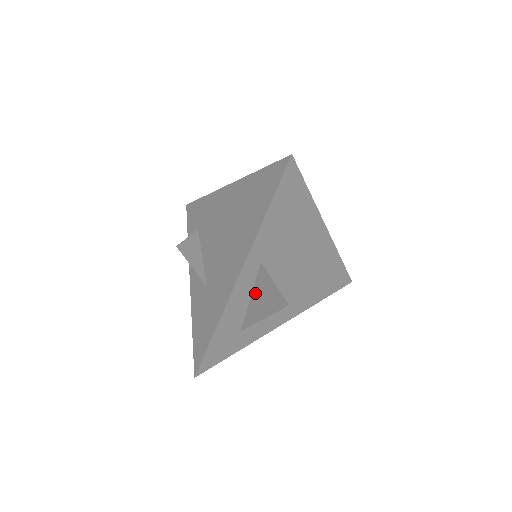
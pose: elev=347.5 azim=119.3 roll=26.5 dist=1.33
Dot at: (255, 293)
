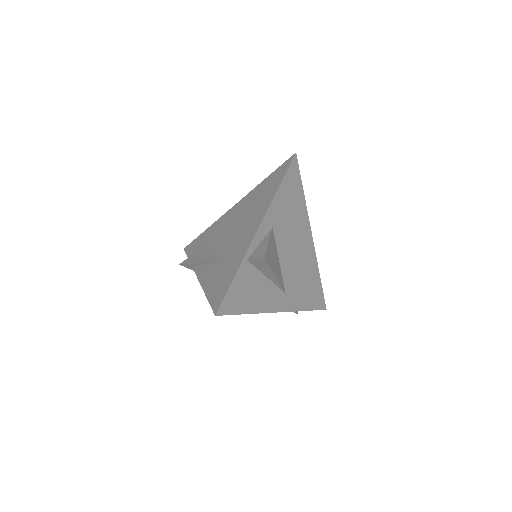
Dot at: (270, 245)
